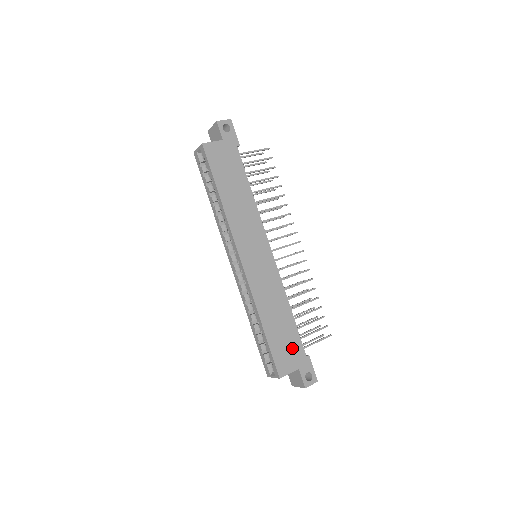
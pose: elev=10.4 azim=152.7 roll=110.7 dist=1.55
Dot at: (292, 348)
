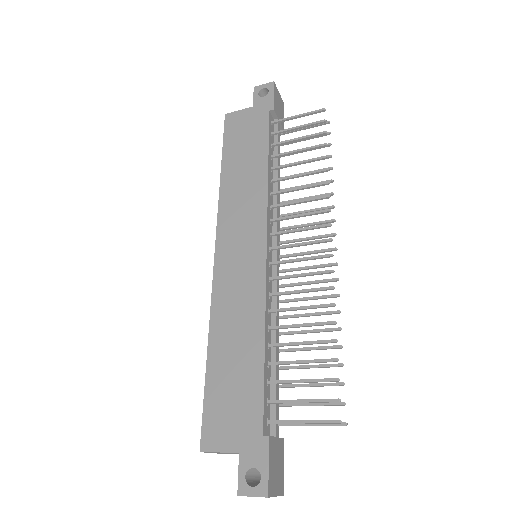
Dot at: (241, 409)
